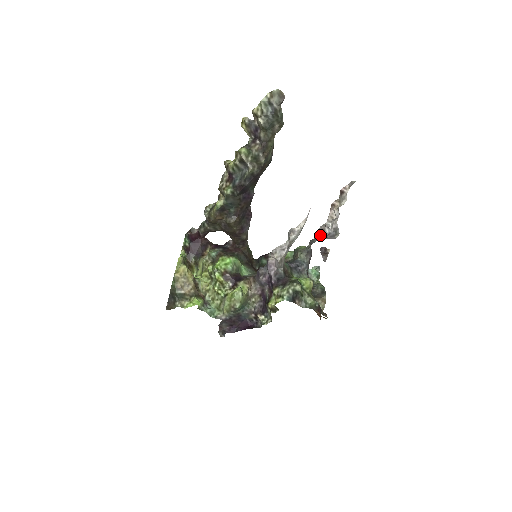
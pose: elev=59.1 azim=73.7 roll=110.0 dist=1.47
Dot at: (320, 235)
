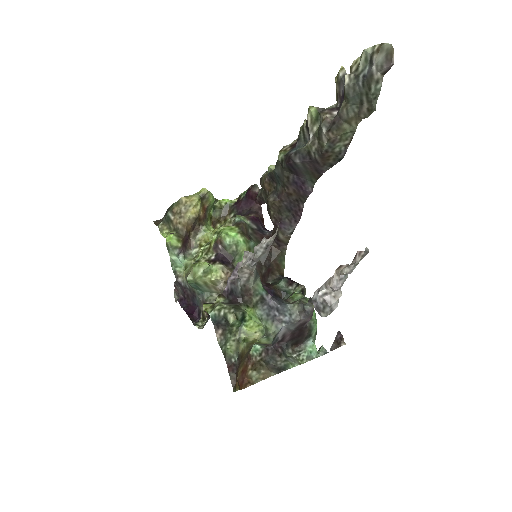
Dot at: occluded
